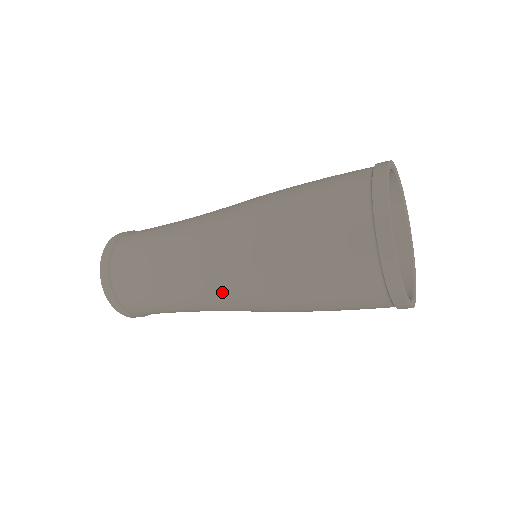
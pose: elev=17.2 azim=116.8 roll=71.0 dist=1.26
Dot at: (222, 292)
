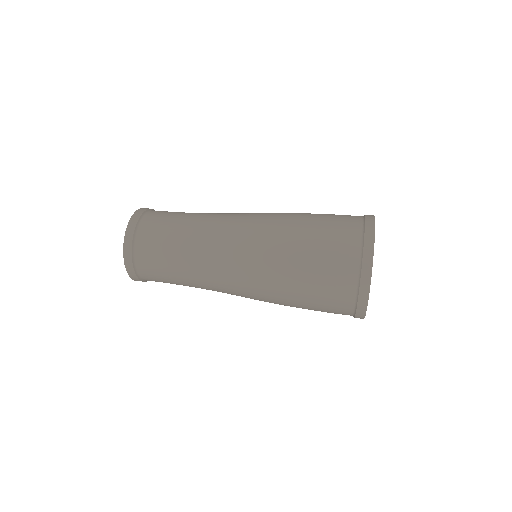
Dot at: occluded
